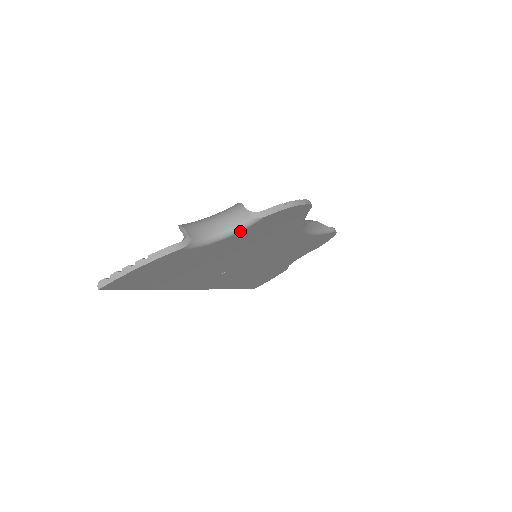
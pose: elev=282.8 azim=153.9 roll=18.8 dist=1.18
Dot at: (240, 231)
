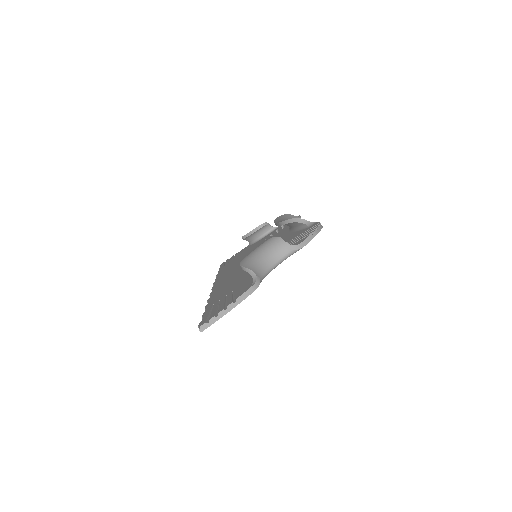
Dot at: occluded
